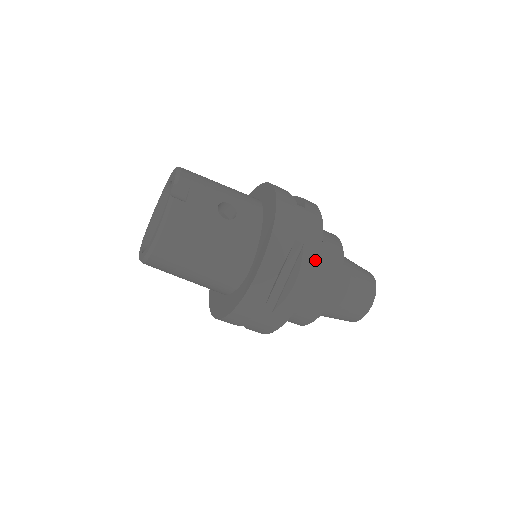
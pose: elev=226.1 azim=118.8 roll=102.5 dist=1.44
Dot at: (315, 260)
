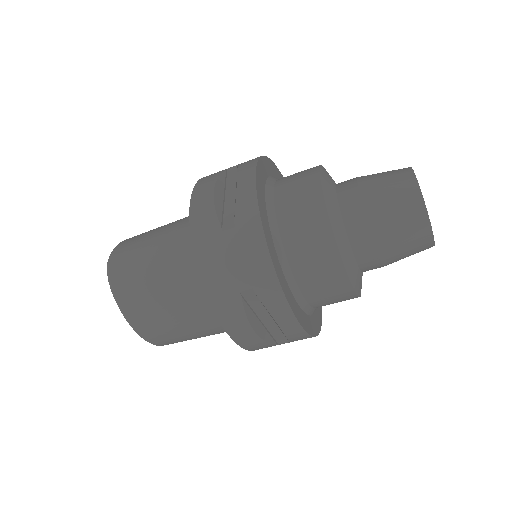
Dot at: (254, 161)
